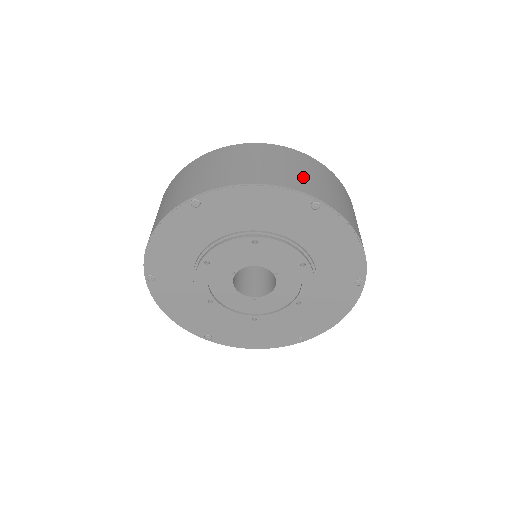
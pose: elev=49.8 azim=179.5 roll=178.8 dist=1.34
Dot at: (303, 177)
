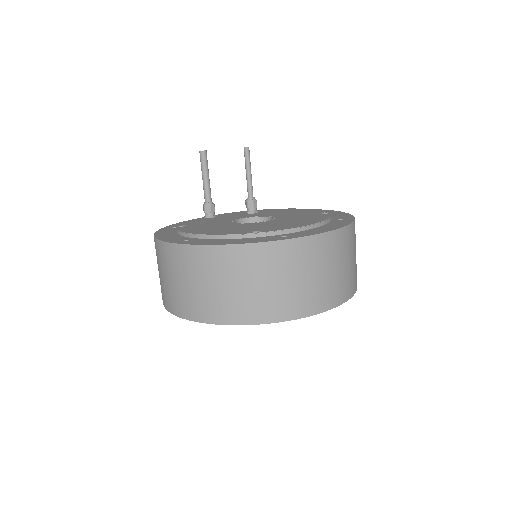
Dot at: occluded
